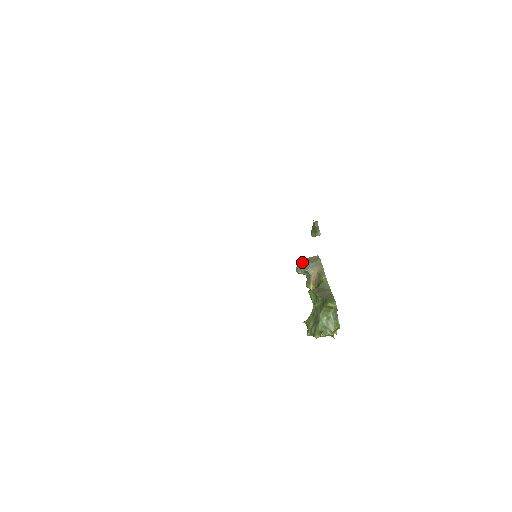
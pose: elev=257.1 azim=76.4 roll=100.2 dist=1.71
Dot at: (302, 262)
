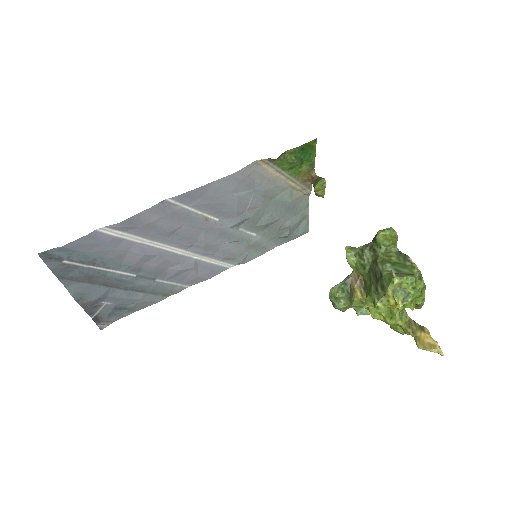
Dot at: occluded
